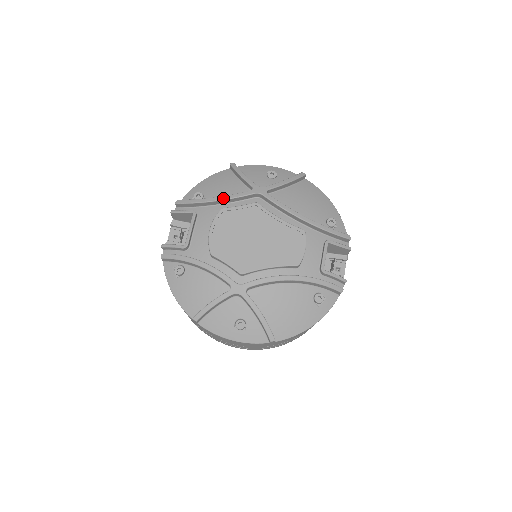
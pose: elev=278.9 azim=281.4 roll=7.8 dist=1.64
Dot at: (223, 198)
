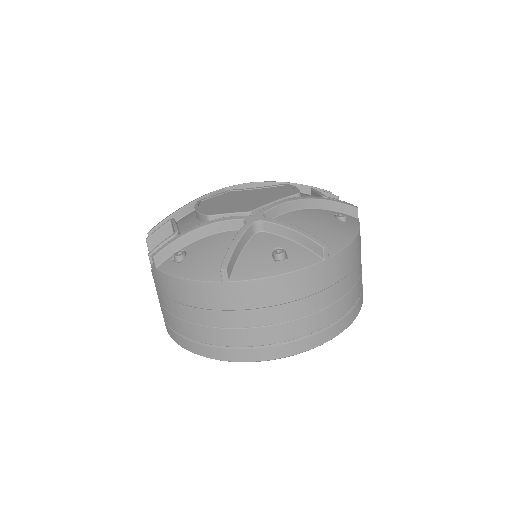
Dot at: (195, 199)
